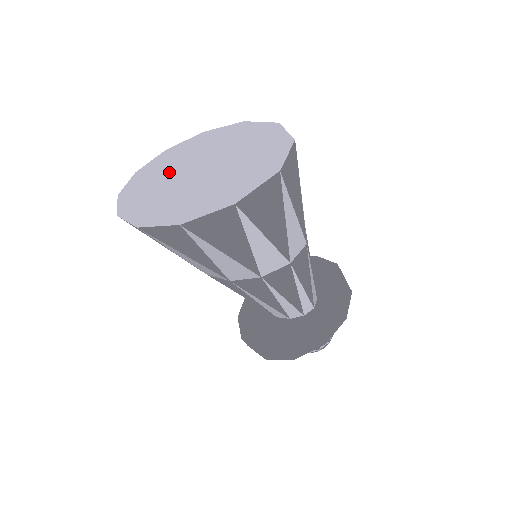
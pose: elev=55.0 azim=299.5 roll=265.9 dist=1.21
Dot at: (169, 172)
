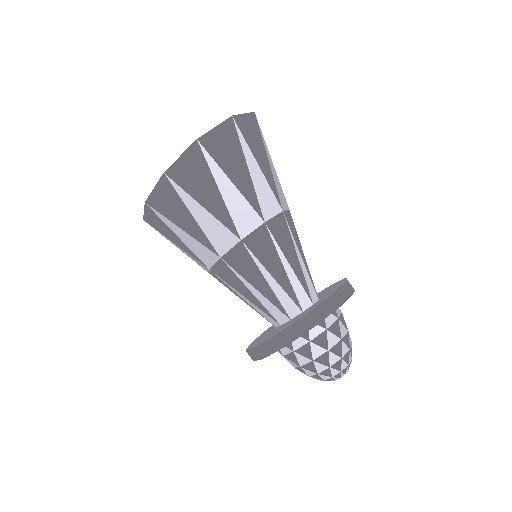
Dot at: occluded
